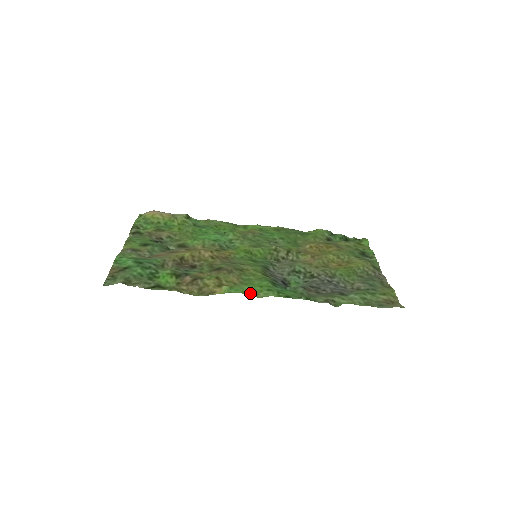
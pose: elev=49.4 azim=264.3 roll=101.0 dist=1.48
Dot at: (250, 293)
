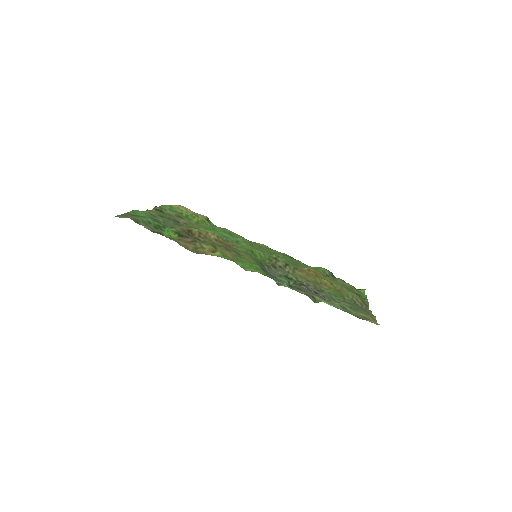
Dot at: (239, 264)
